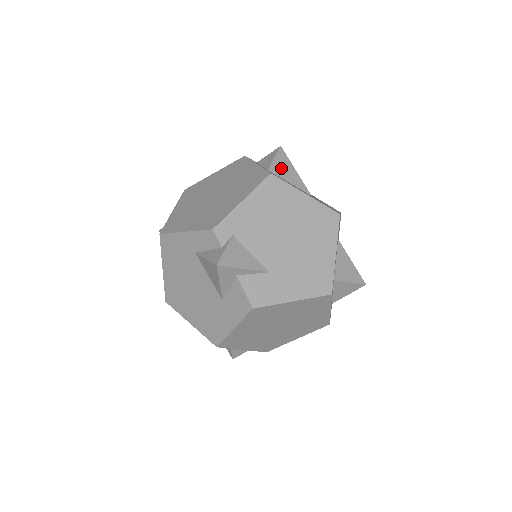
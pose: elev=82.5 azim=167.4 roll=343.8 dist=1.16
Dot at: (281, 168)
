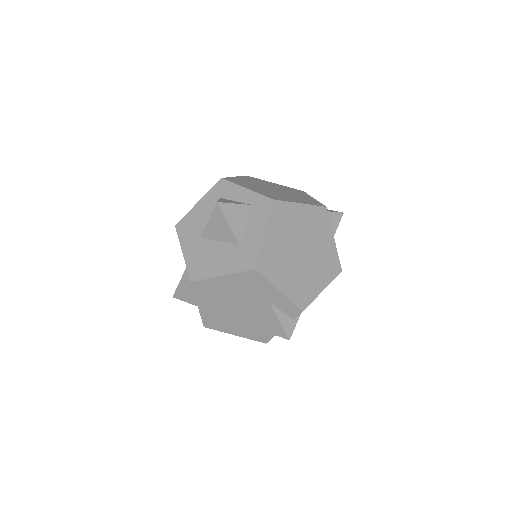
Dot at: occluded
